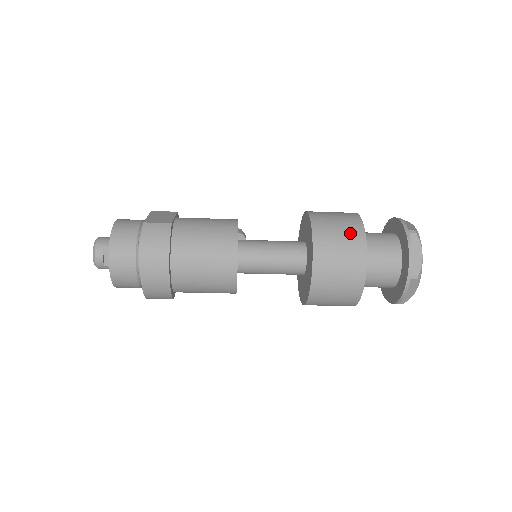
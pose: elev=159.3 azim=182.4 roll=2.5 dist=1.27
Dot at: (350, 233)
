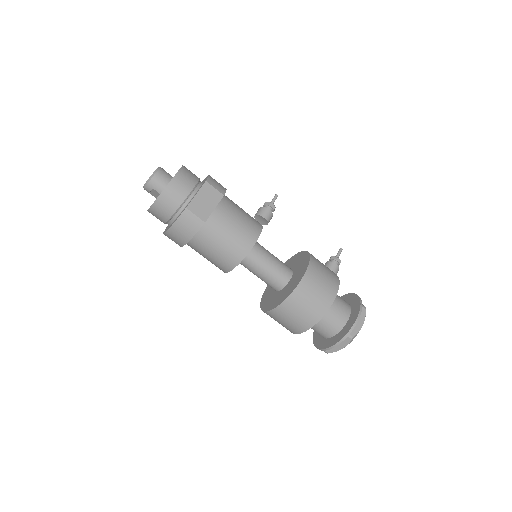
Dot at: (311, 314)
